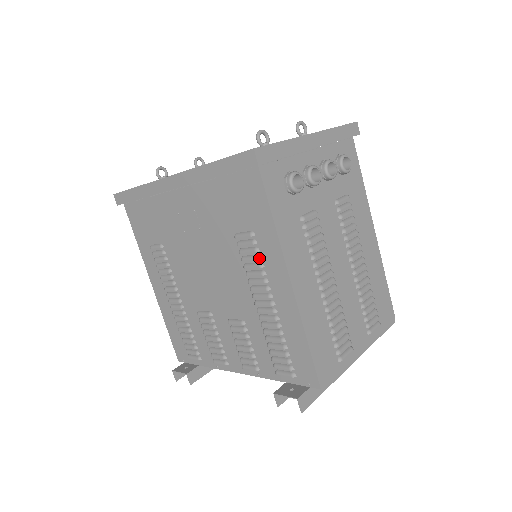
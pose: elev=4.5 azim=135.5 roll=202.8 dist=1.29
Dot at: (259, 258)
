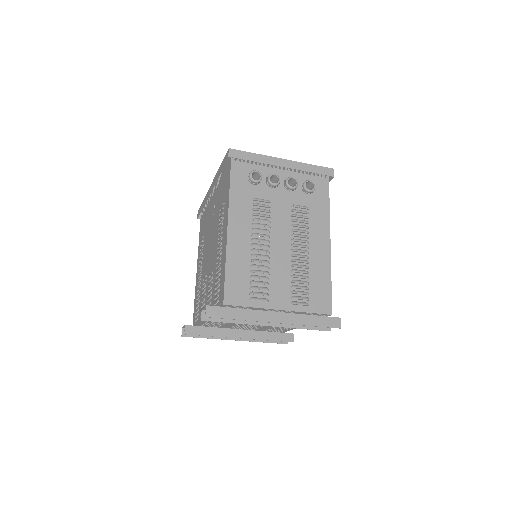
Dot at: (222, 218)
